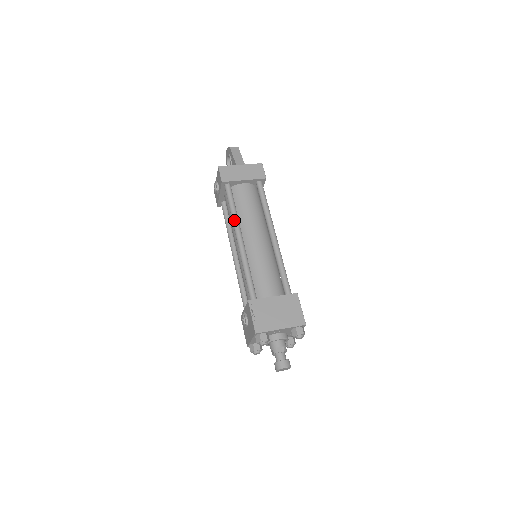
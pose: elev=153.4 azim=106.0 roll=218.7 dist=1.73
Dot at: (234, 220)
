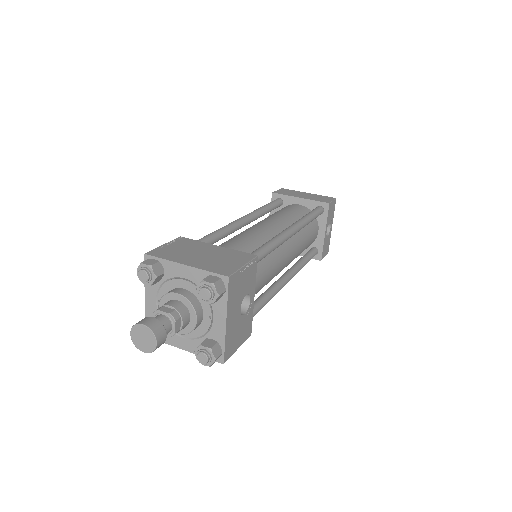
Dot at: (254, 210)
